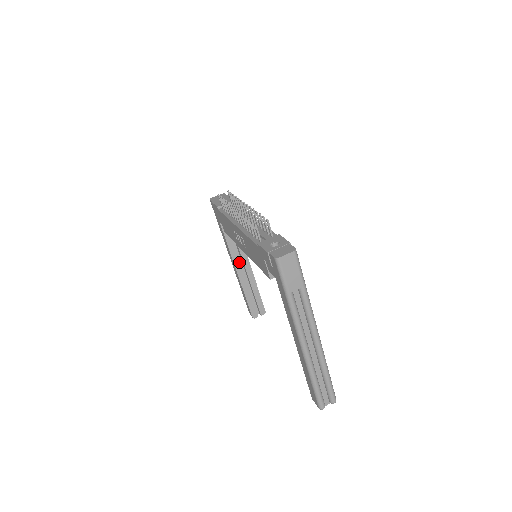
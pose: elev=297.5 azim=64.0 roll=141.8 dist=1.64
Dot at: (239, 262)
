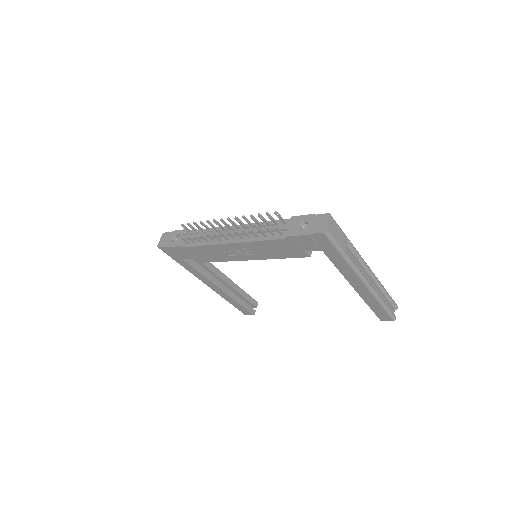
Dot at: (216, 280)
